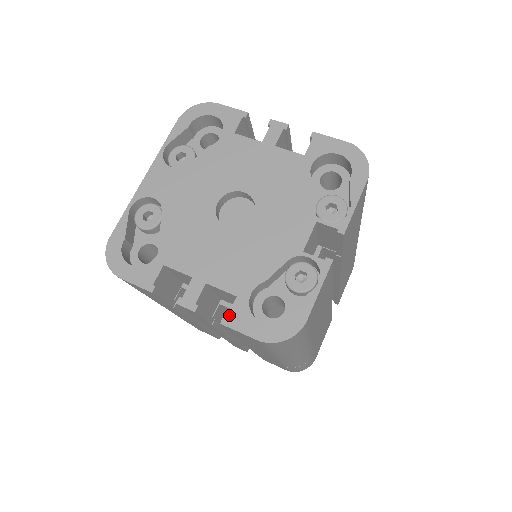
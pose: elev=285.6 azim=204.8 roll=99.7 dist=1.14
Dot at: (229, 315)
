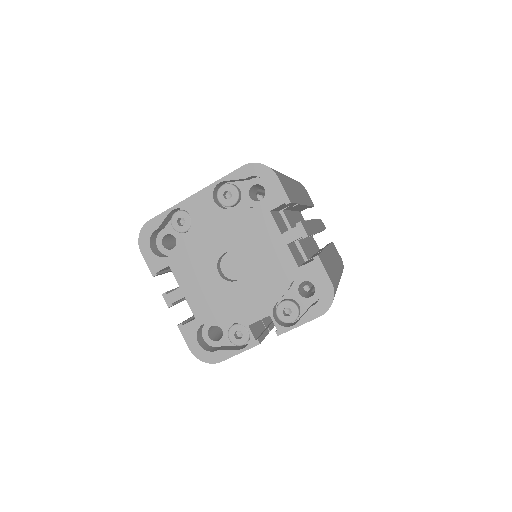
Dot at: (185, 325)
